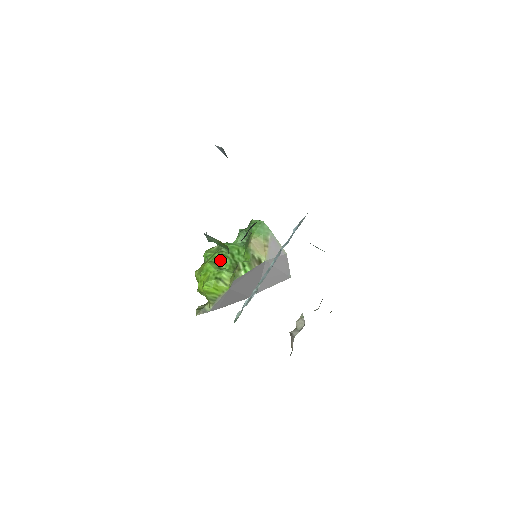
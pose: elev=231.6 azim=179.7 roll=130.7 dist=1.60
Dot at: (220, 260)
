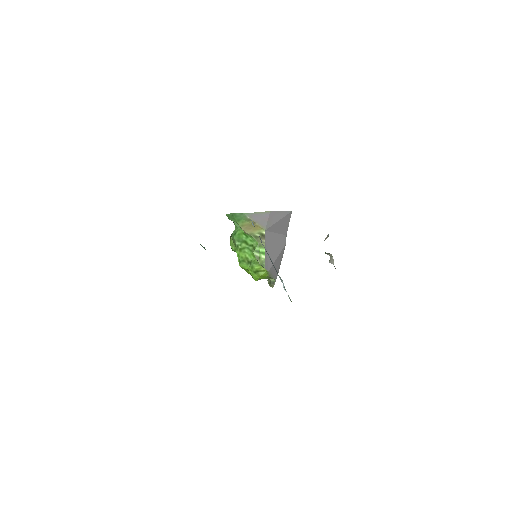
Dot at: (243, 255)
